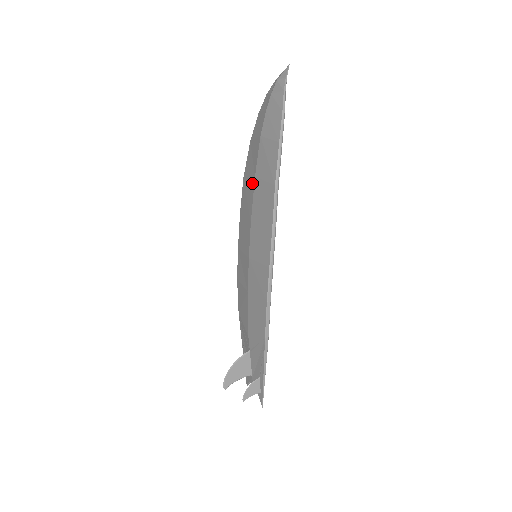
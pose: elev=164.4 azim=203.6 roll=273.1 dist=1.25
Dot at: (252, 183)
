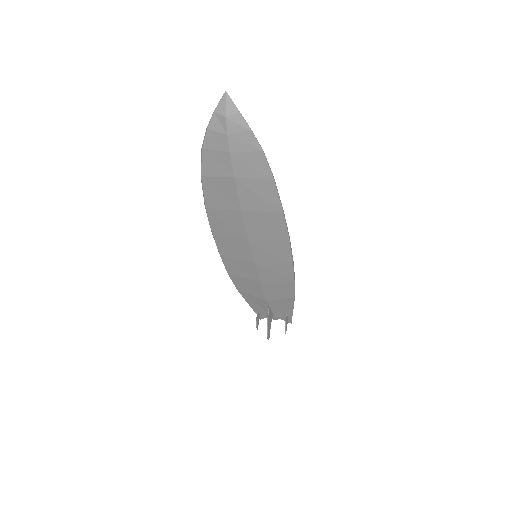
Dot at: (236, 215)
